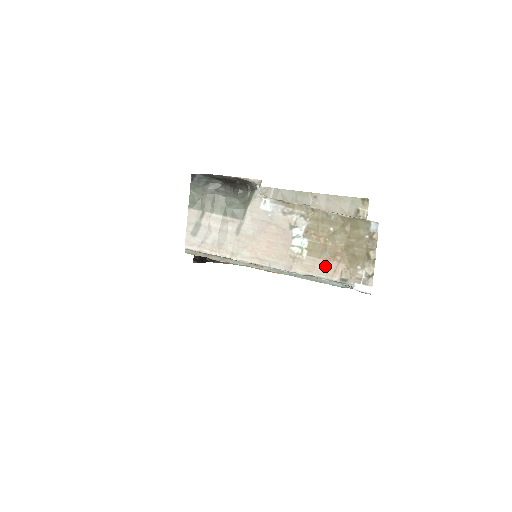
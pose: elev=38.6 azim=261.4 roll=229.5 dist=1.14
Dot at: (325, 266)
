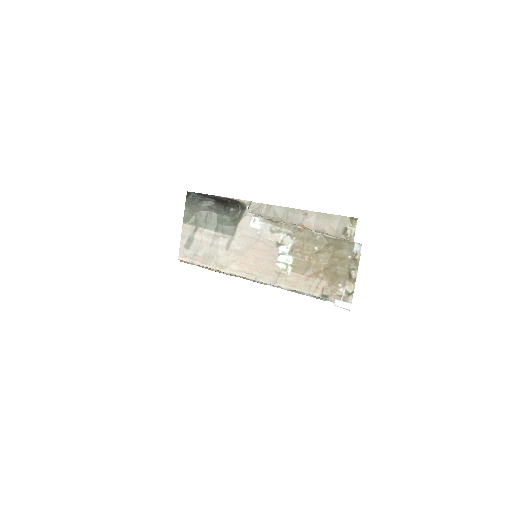
Dot at: (308, 282)
